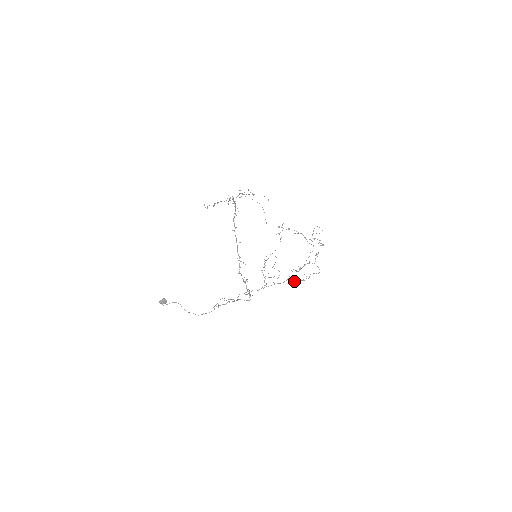
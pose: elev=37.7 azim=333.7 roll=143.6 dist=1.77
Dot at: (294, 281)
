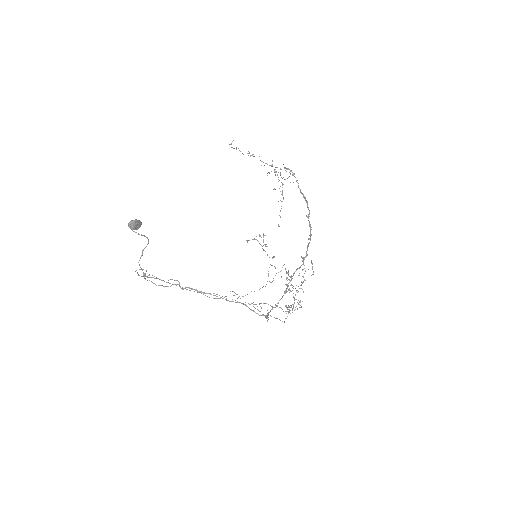
Dot at: (267, 315)
